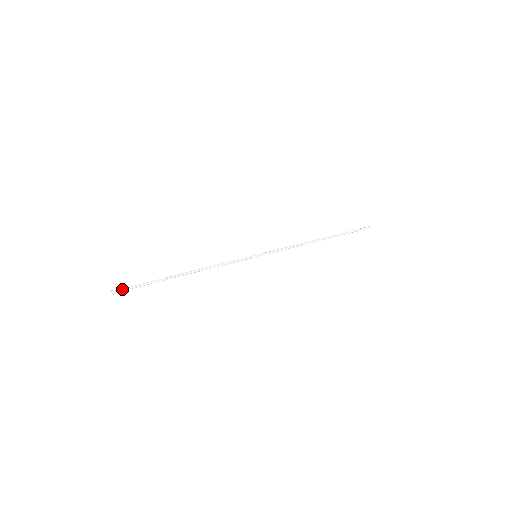
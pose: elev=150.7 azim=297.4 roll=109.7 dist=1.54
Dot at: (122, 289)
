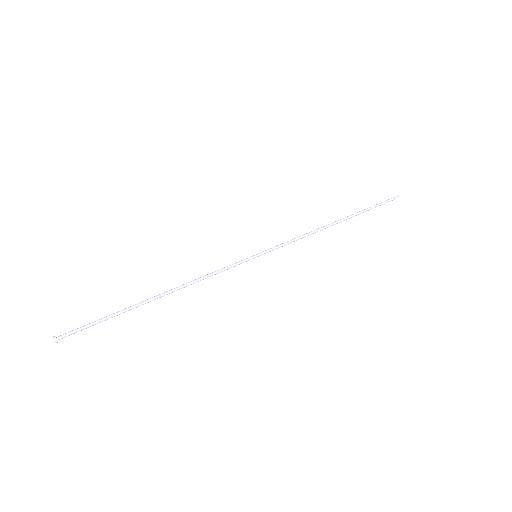
Dot at: (69, 333)
